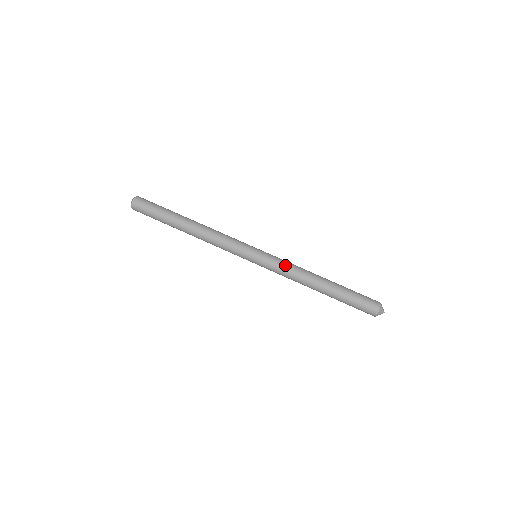
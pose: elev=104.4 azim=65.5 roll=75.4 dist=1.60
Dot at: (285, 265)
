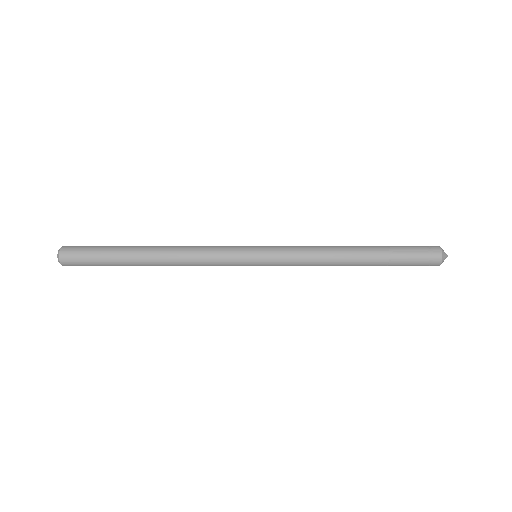
Dot at: (299, 262)
